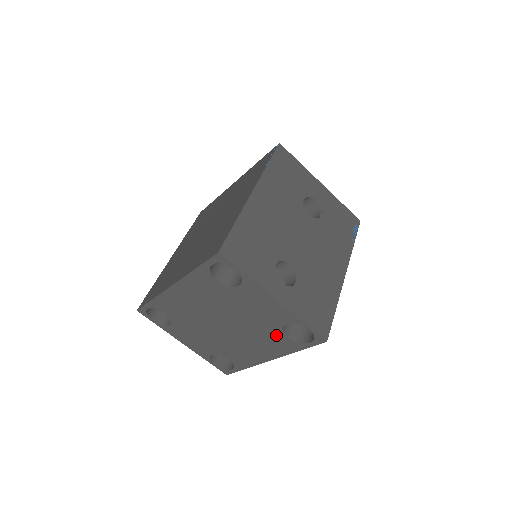
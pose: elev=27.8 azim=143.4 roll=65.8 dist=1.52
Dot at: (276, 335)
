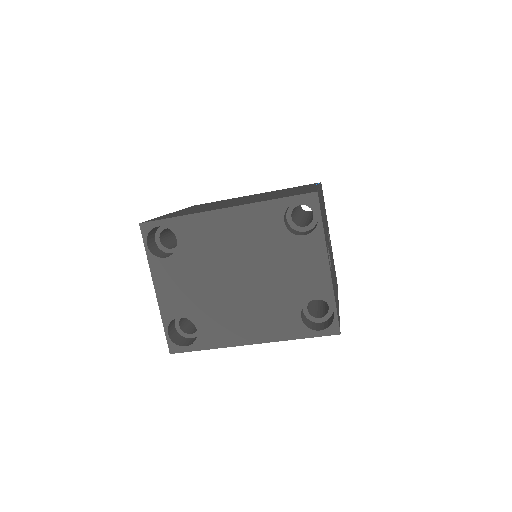
Dot at: (290, 310)
